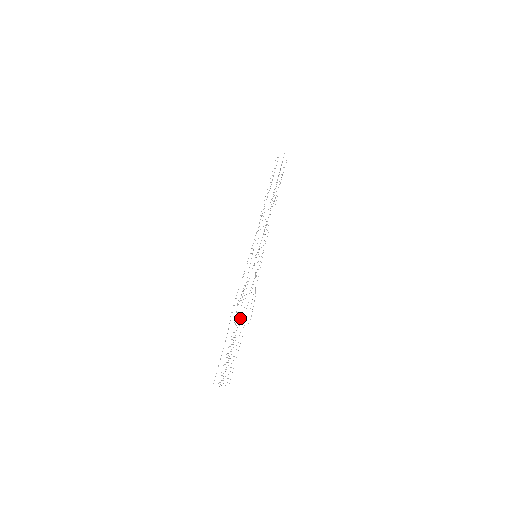
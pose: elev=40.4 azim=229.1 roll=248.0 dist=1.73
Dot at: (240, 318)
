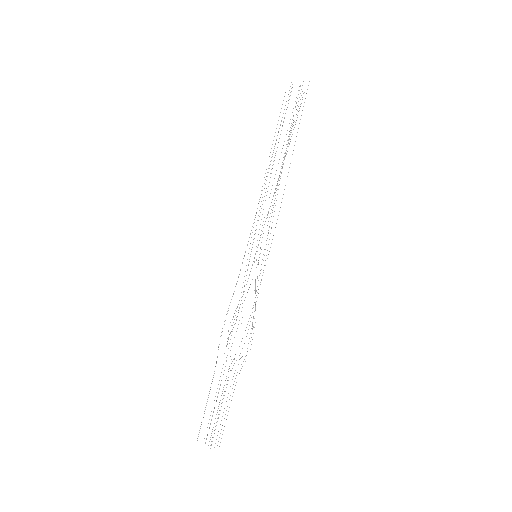
Dot at: occluded
